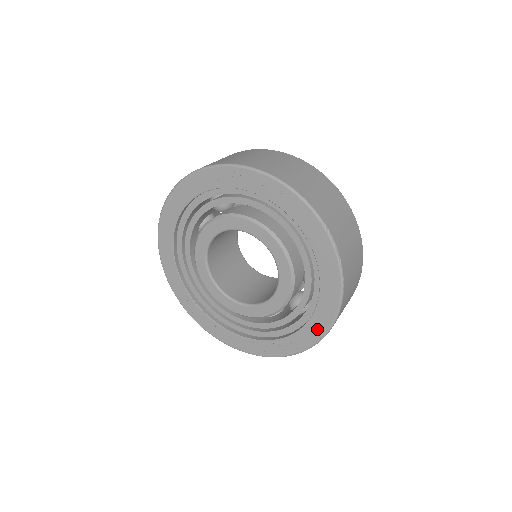
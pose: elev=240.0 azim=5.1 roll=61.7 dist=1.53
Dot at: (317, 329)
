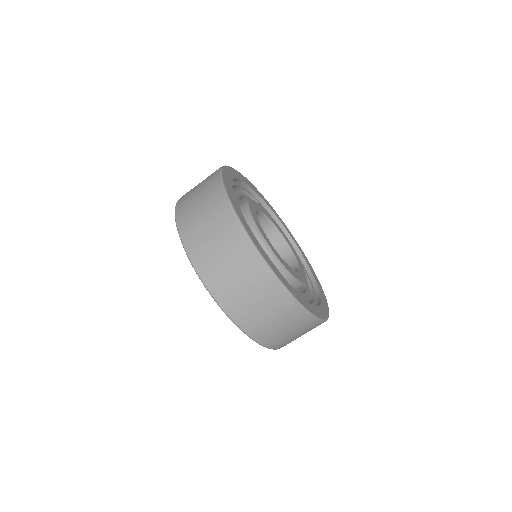
Dot at: occluded
